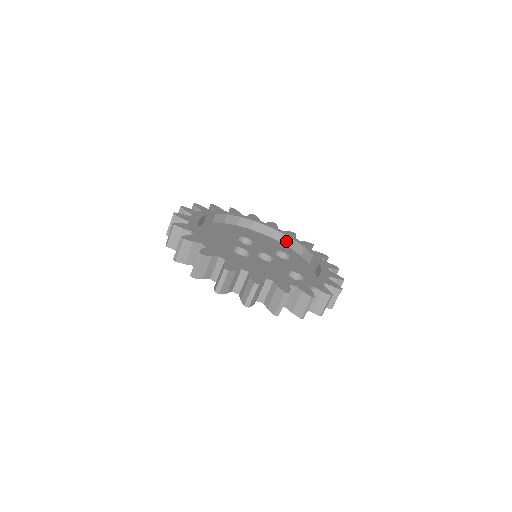
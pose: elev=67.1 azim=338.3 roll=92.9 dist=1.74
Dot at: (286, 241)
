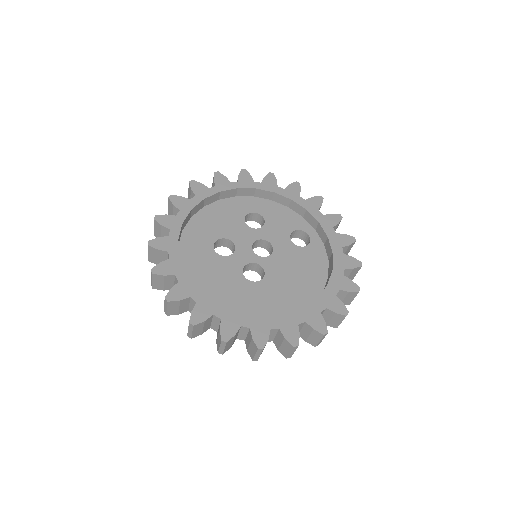
Dot at: (228, 194)
